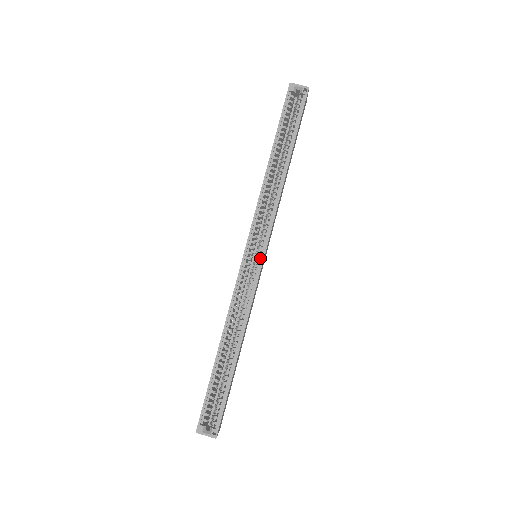
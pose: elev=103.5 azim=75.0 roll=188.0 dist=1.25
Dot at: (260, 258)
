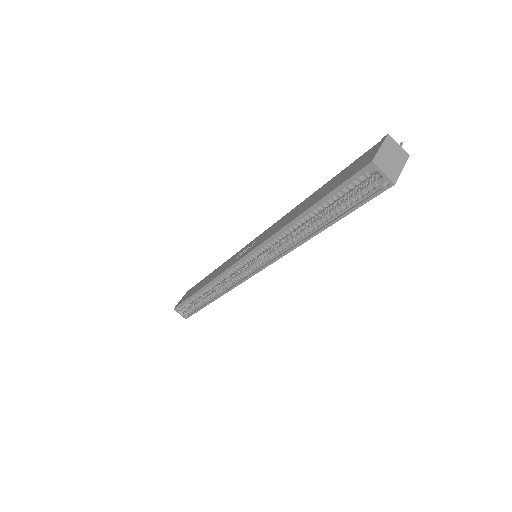
Dot at: (251, 272)
